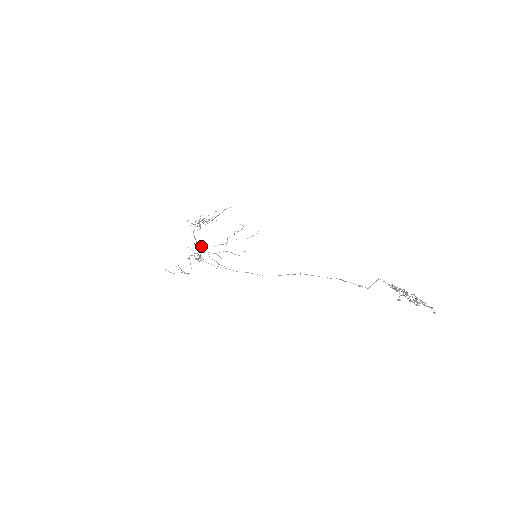
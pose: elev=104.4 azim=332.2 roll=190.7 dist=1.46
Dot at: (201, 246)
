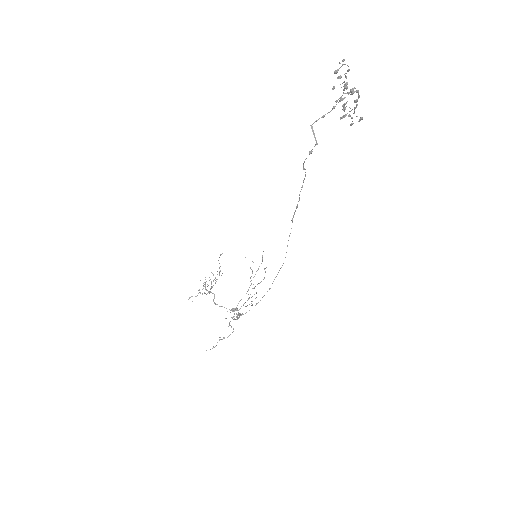
Dot at: (235, 308)
